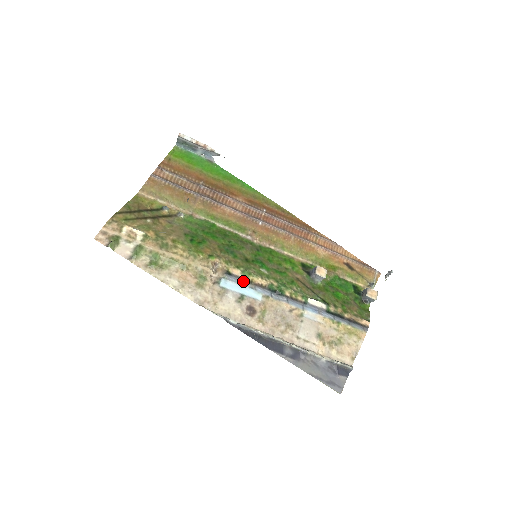
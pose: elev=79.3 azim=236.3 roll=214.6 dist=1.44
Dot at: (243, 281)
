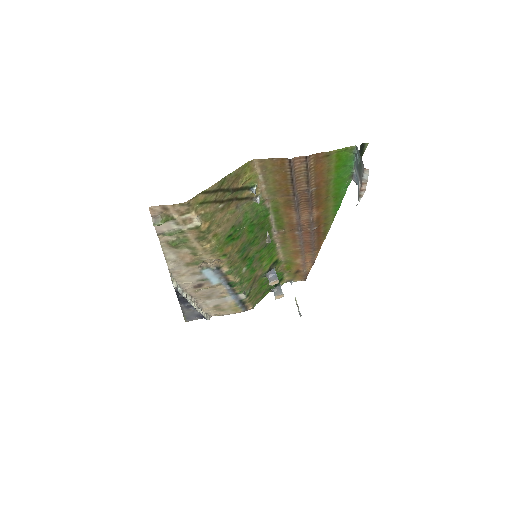
Dot at: (221, 274)
